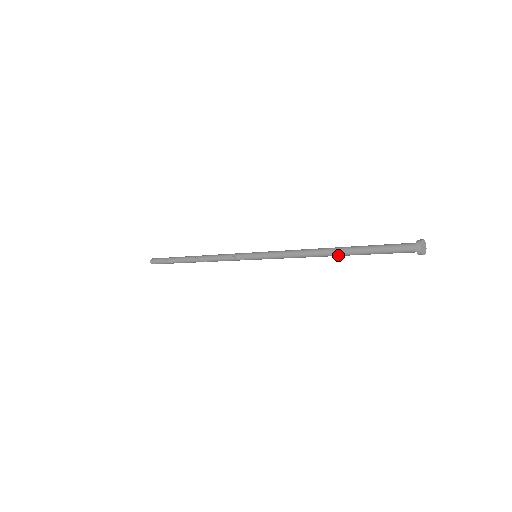
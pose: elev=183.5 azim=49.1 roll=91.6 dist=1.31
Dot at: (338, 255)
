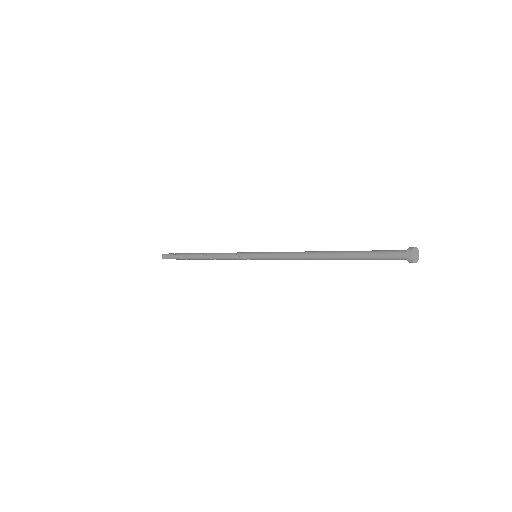
Dot at: (331, 258)
